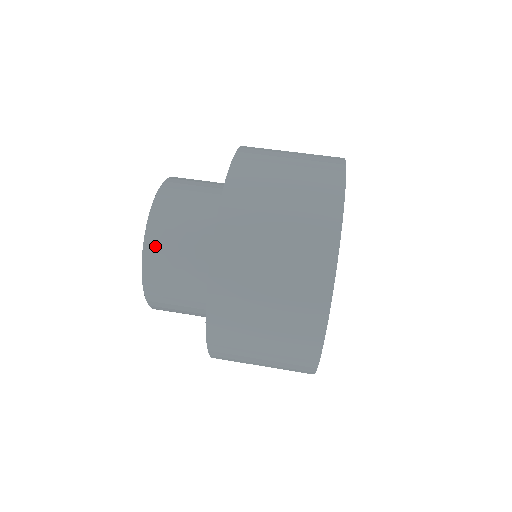
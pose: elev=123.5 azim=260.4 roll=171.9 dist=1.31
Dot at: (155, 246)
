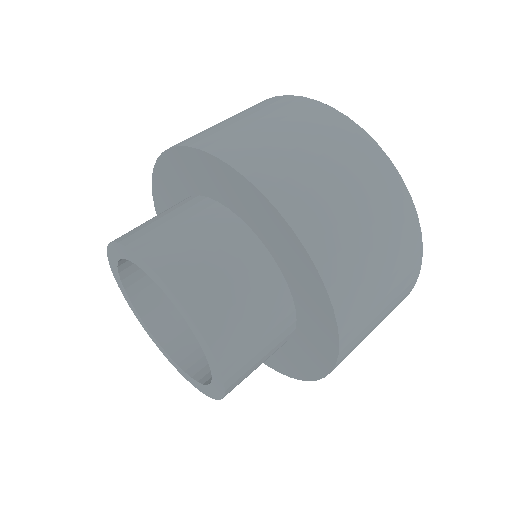
Dot at: (231, 356)
